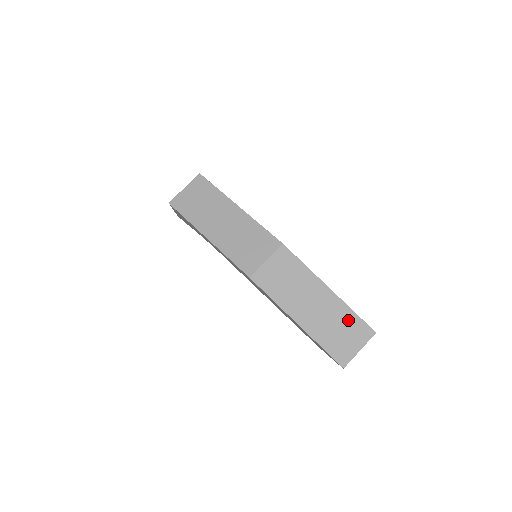
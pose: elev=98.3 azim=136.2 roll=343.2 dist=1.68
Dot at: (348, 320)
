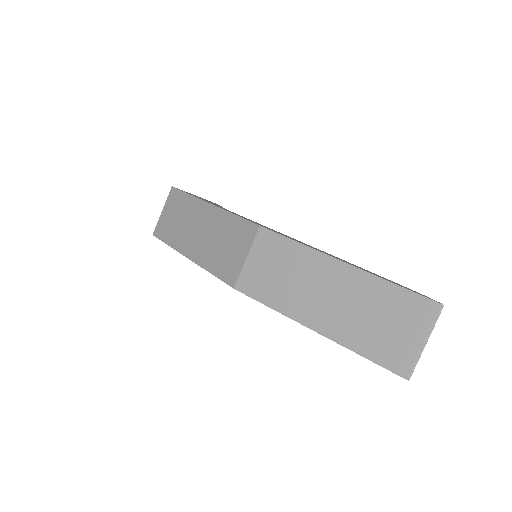
Dot at: (388, 300)
